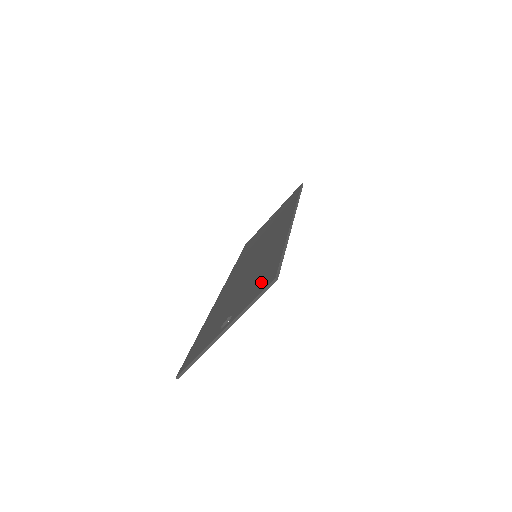
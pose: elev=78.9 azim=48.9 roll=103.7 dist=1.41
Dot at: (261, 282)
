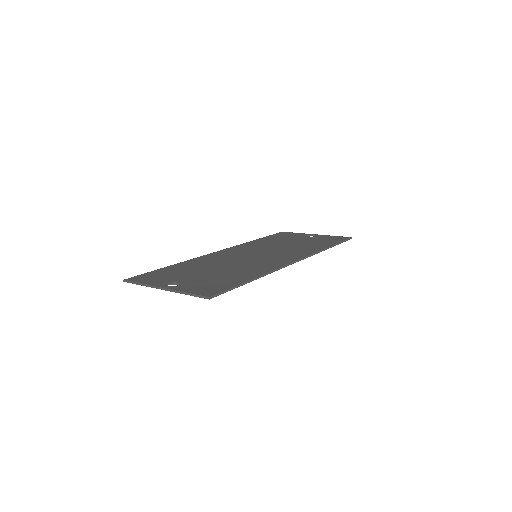
Dot at: (210, 286)
